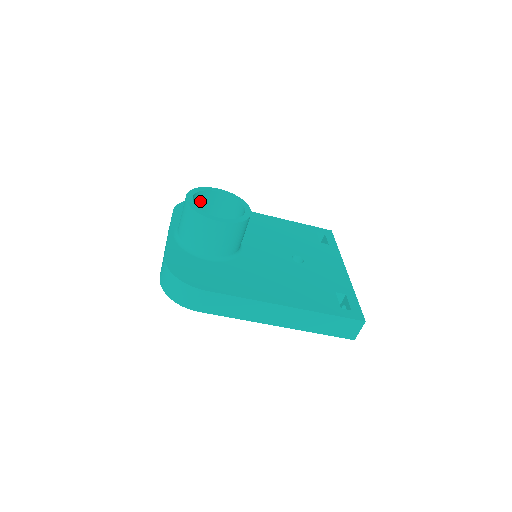
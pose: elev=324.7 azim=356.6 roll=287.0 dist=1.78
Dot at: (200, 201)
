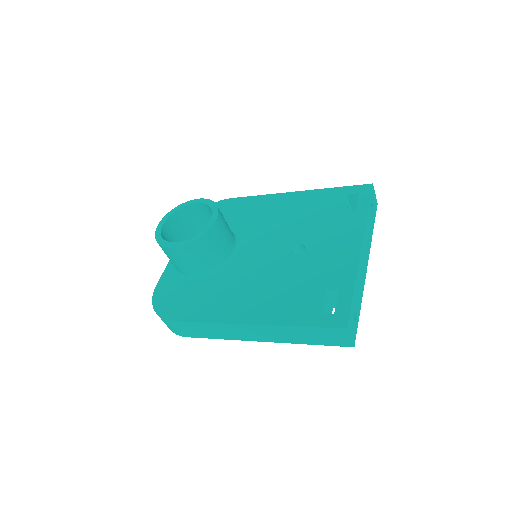
Dot at: (186, 218)
